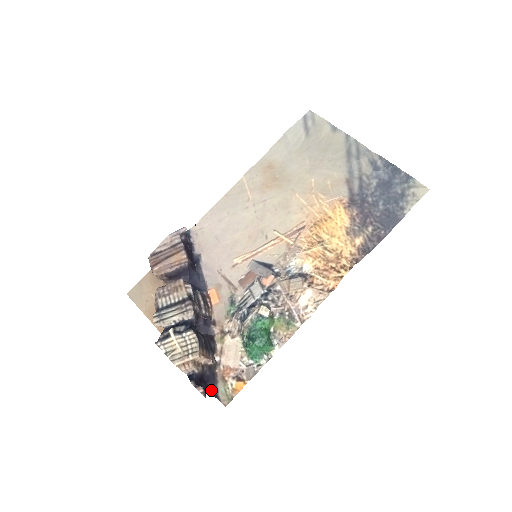
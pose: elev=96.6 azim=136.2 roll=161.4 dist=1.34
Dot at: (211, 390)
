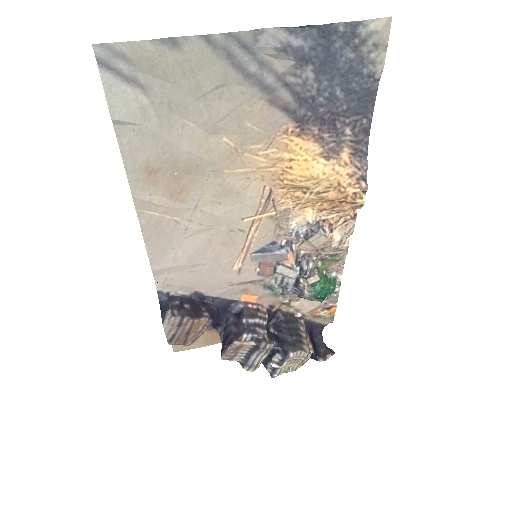
Dot at: (318, 331)
